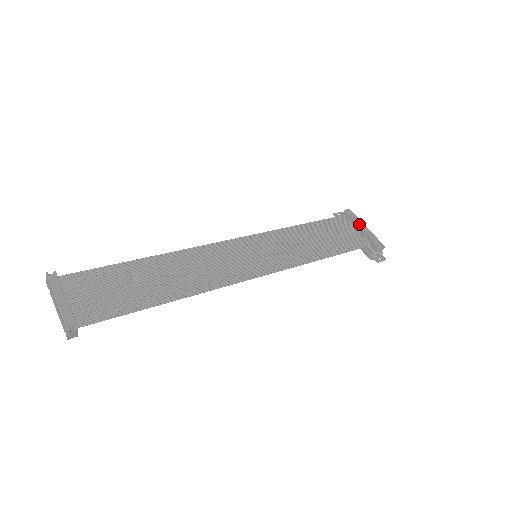
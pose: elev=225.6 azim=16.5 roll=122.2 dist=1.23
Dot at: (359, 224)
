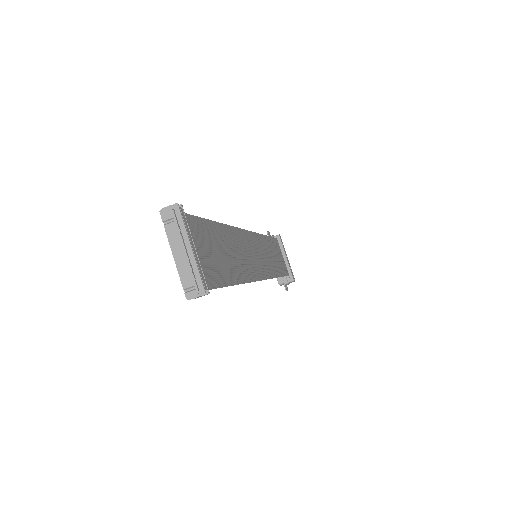
Dot at: (285, 253)
